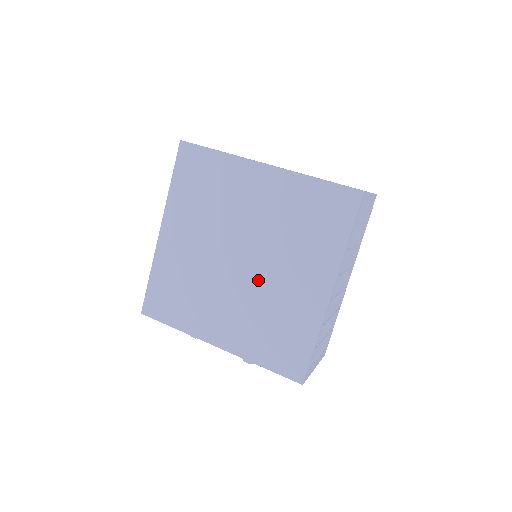
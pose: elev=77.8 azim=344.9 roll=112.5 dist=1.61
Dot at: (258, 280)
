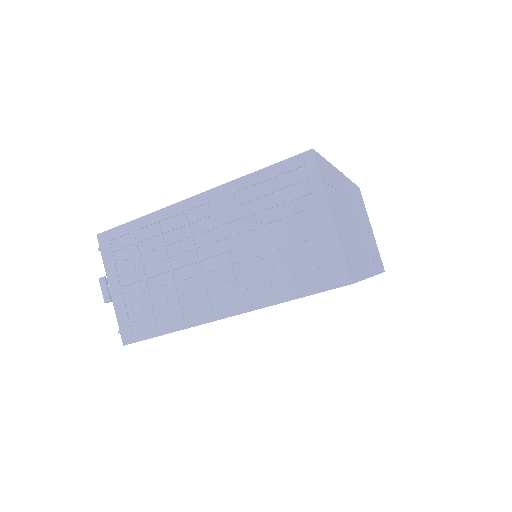
Dot at: occluded
